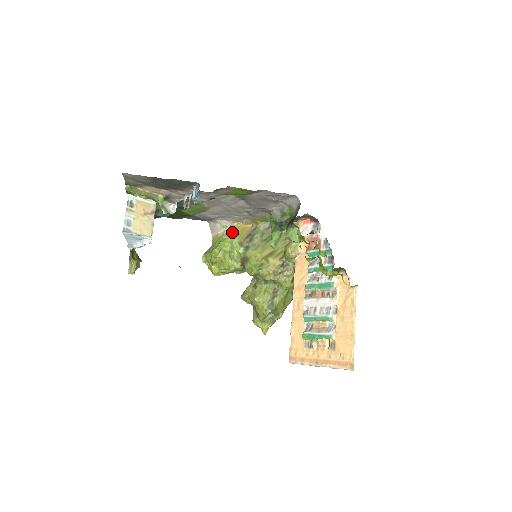
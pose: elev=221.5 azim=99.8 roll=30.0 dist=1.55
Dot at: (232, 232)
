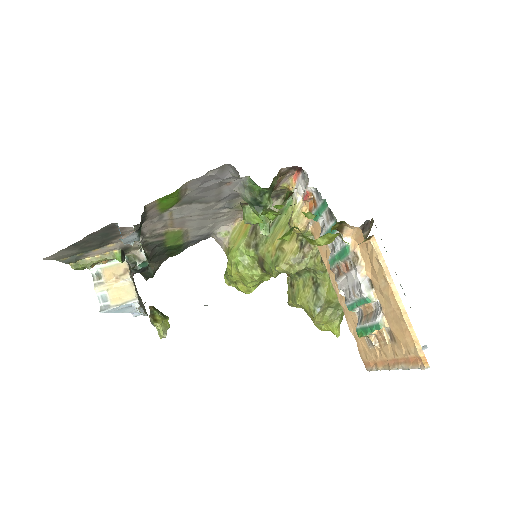
Dot at: (236, 235)
